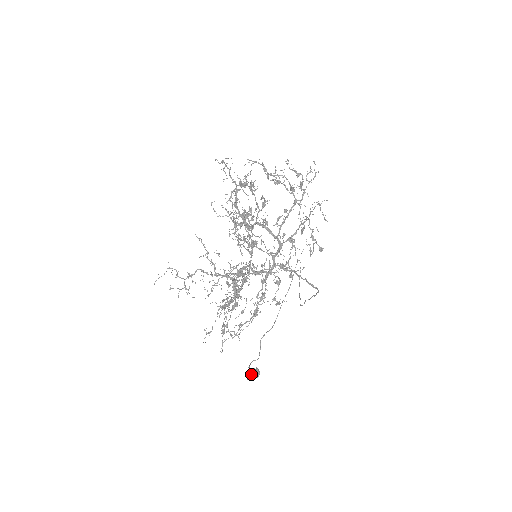
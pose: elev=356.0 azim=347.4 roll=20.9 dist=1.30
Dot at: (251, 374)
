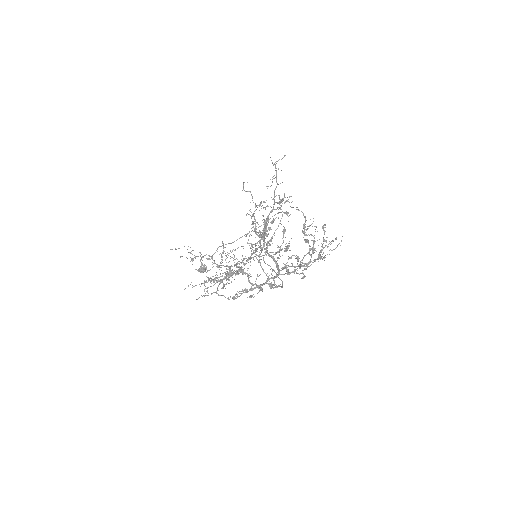
Dot at: (200, 268)
